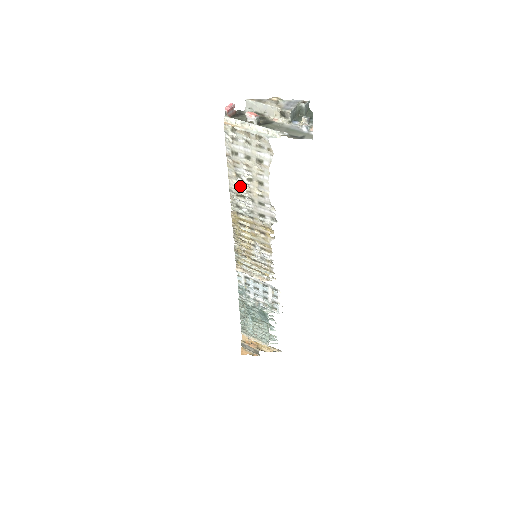
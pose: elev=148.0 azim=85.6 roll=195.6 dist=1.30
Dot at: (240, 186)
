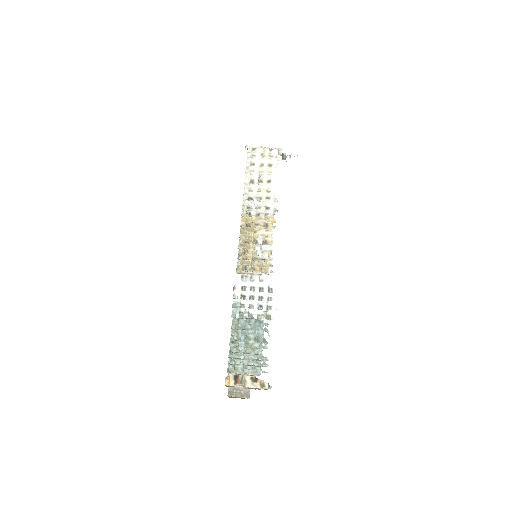
Dot at: (252, 189)
